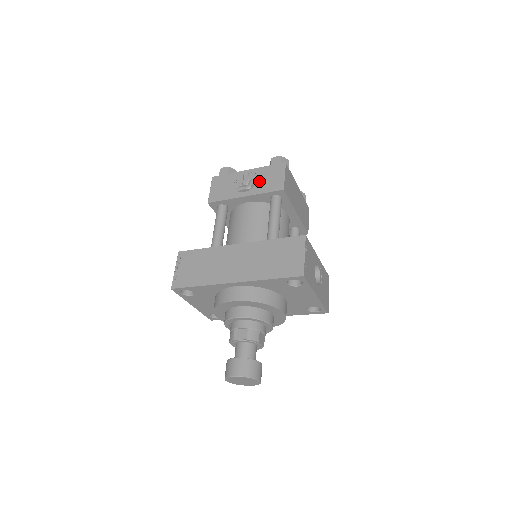
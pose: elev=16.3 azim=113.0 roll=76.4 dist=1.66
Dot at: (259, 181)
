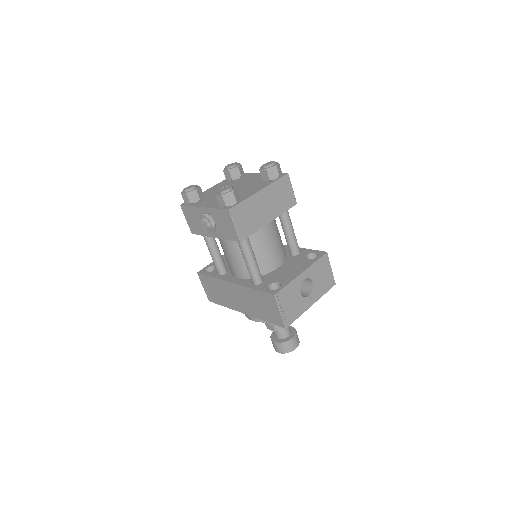
Dot at: (217, 225)
